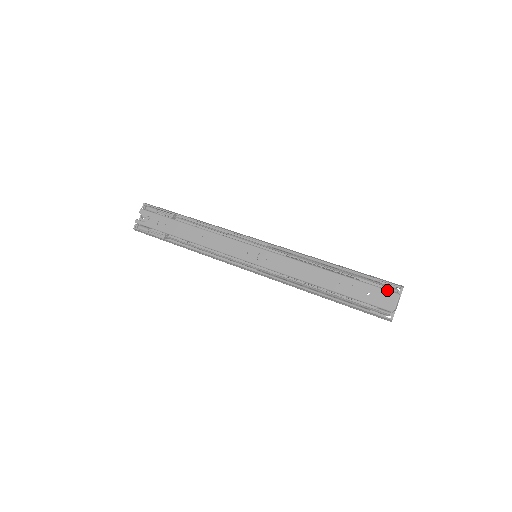
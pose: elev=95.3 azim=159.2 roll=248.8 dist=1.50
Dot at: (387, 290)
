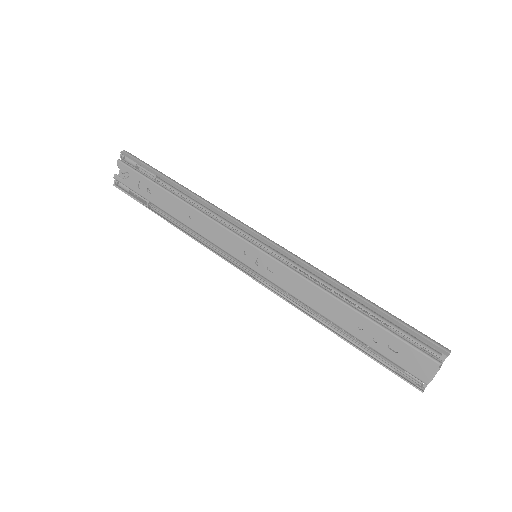
Dot at: (424, 354)
